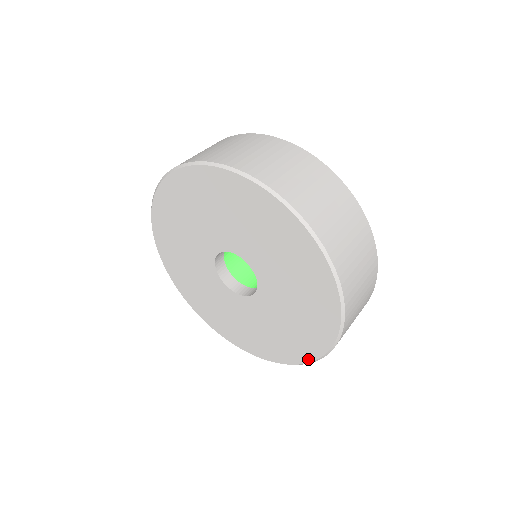
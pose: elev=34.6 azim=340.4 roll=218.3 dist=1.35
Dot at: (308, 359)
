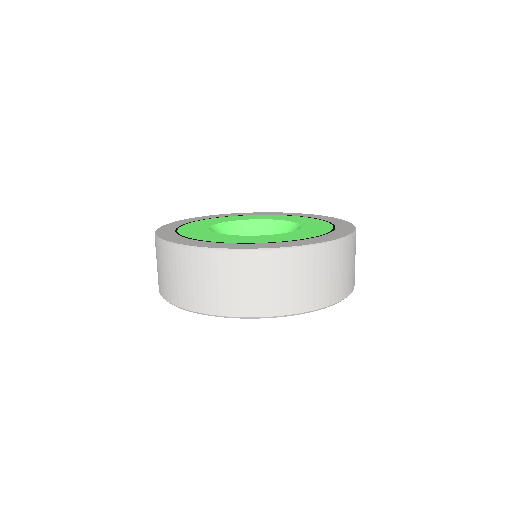
Dot at: occluded
